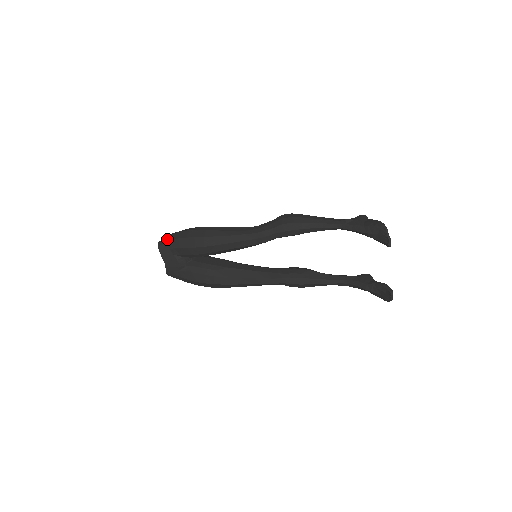
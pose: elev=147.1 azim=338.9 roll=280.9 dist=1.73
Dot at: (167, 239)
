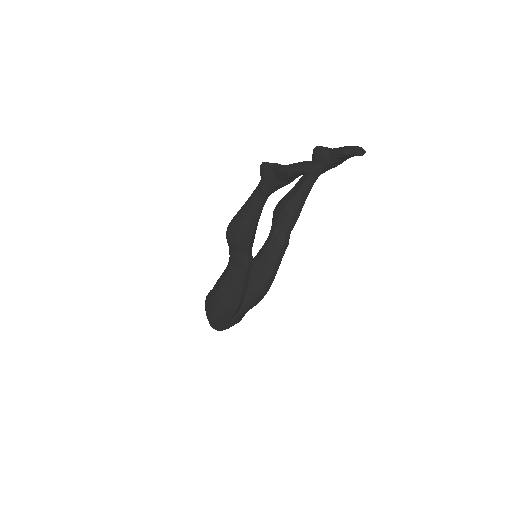
Dot at: (214, 326)
